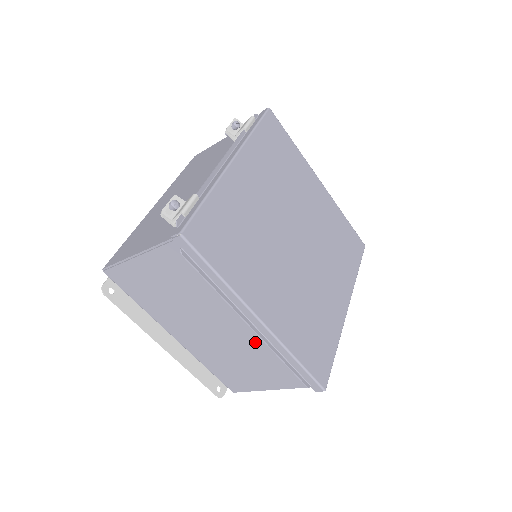
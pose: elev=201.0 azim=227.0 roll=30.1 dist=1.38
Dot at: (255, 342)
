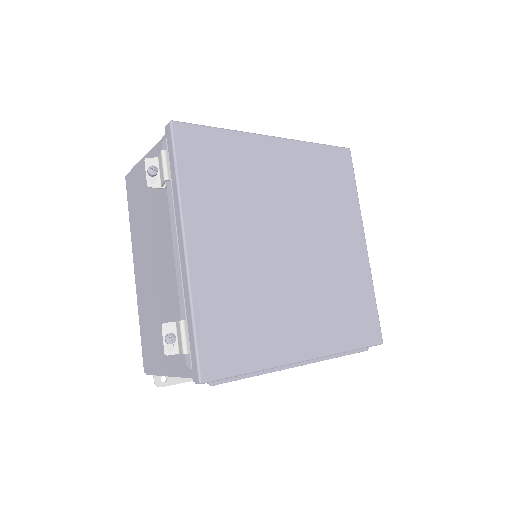
Dot at: occluded
